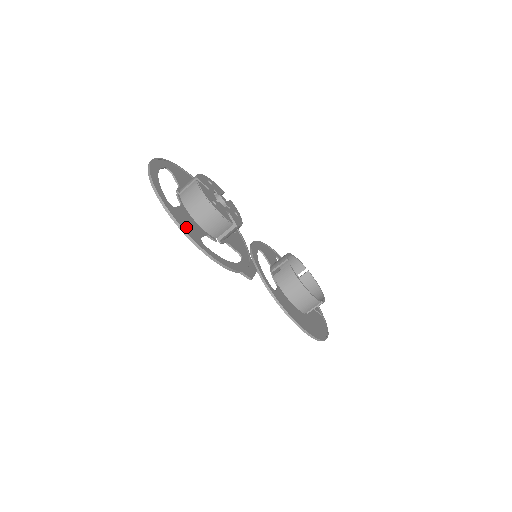
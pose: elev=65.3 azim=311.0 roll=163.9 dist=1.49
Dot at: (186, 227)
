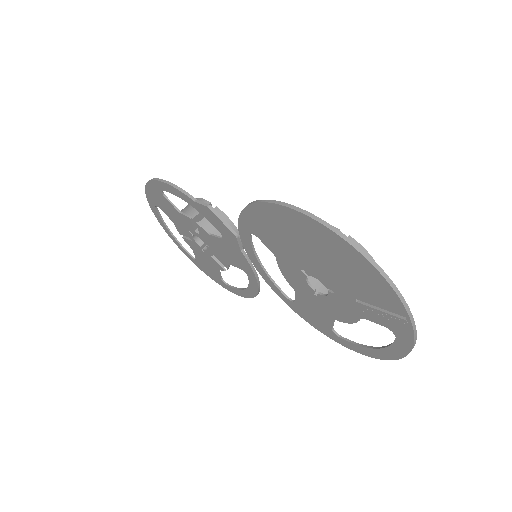
Dot at: (155, 192)
